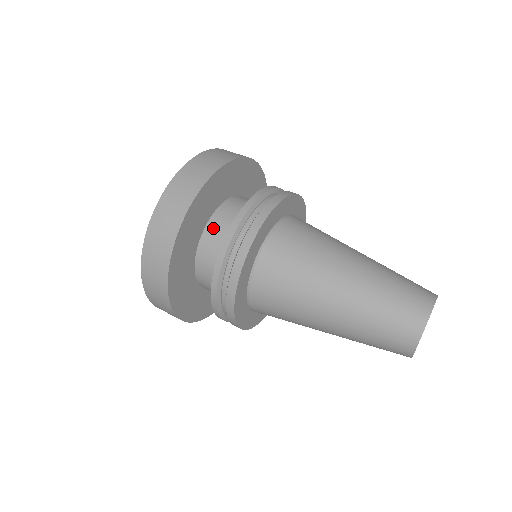
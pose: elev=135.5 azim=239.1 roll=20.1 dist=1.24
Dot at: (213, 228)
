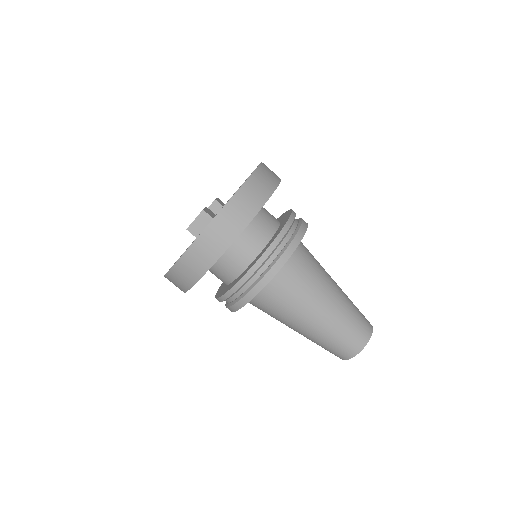
Dot at: (214, 270)
